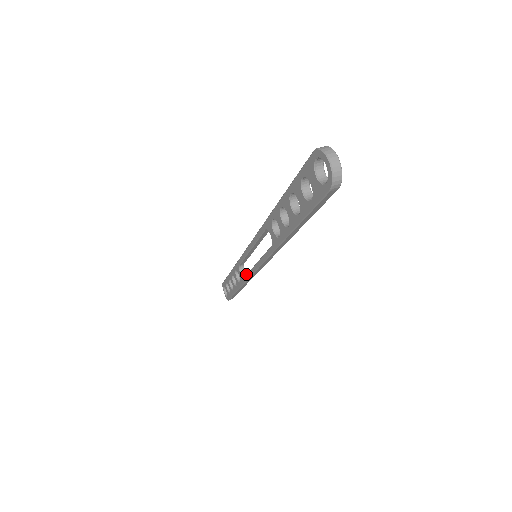
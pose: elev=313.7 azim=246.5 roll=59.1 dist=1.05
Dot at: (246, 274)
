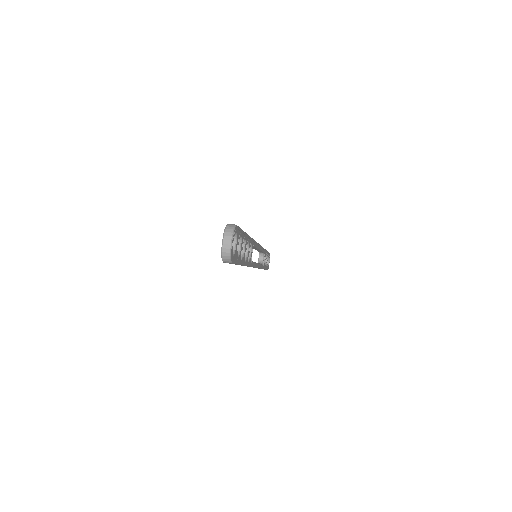
Dot at: (262, 261)
